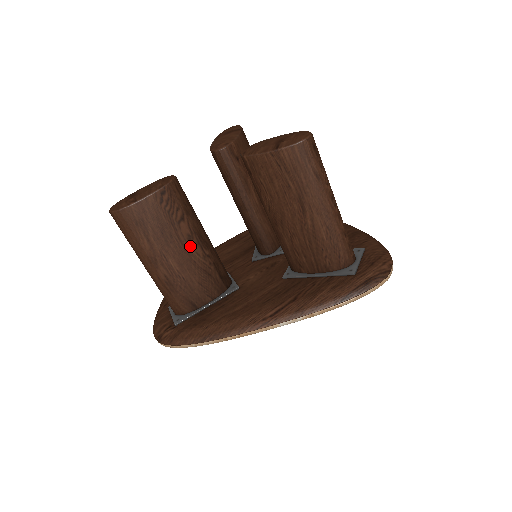
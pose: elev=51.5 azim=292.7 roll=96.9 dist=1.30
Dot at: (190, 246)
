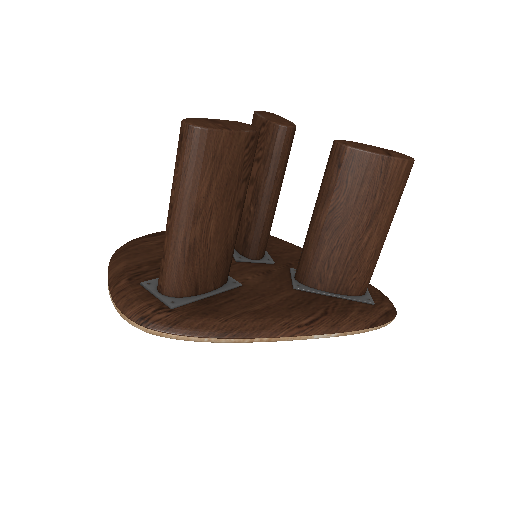
Dot at: (234, 214)
